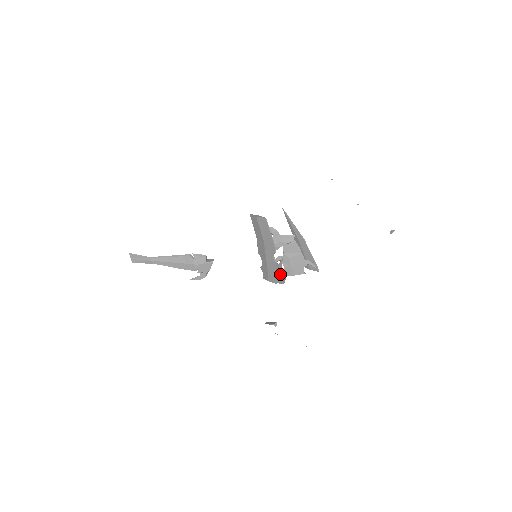
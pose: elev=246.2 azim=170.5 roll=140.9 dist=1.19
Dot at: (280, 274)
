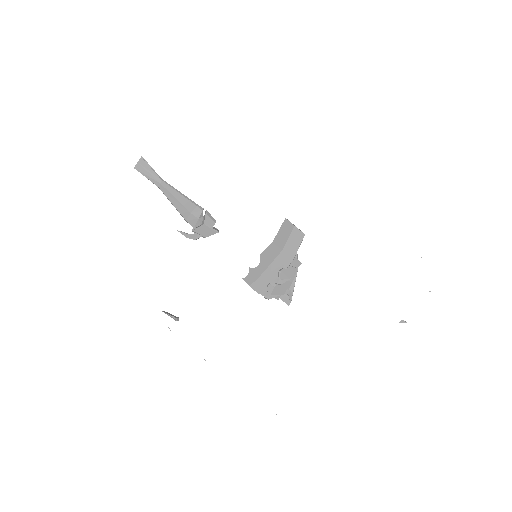
Dot at: occluded
